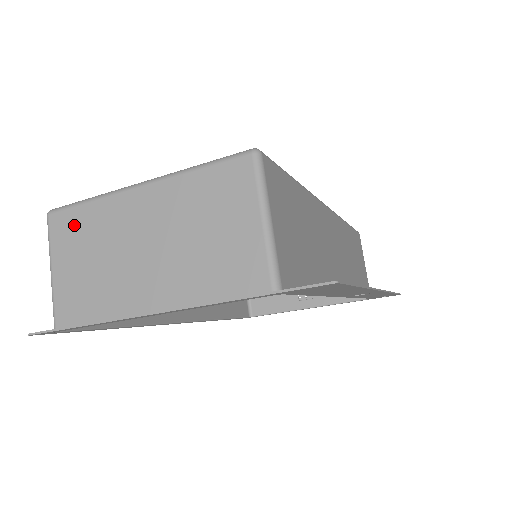
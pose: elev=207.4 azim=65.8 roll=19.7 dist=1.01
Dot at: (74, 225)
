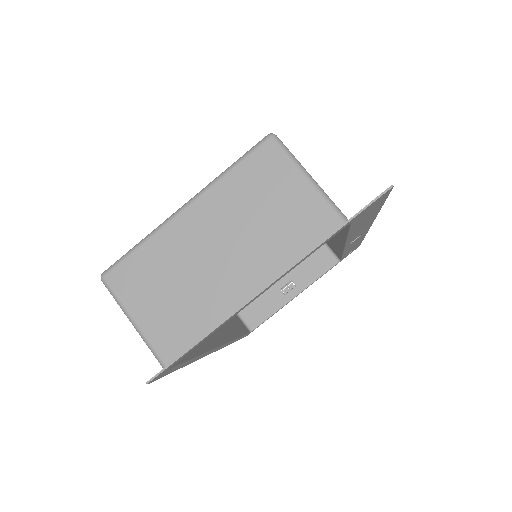
Dot at: (136, 271)
